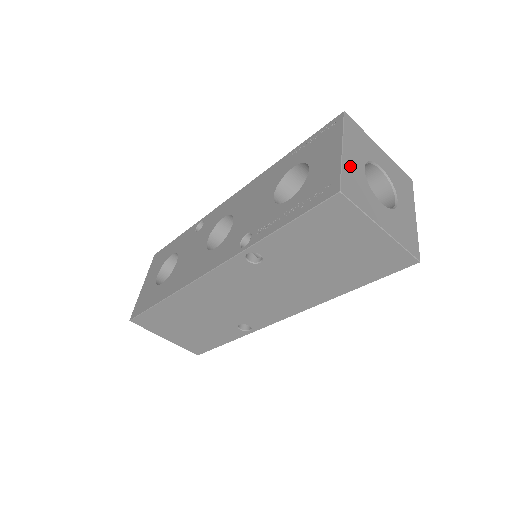
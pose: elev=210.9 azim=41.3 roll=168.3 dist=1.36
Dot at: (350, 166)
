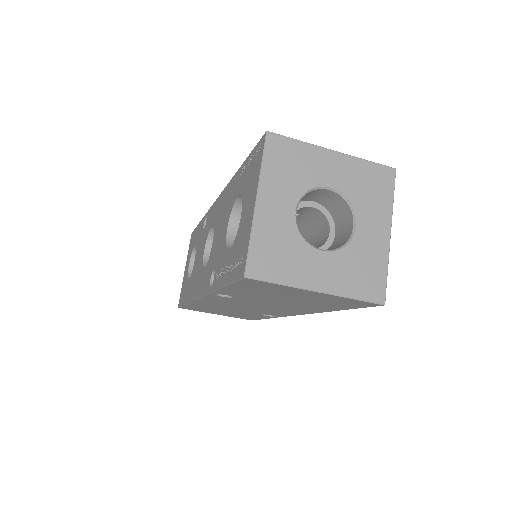
Dot at: (267, 224)
